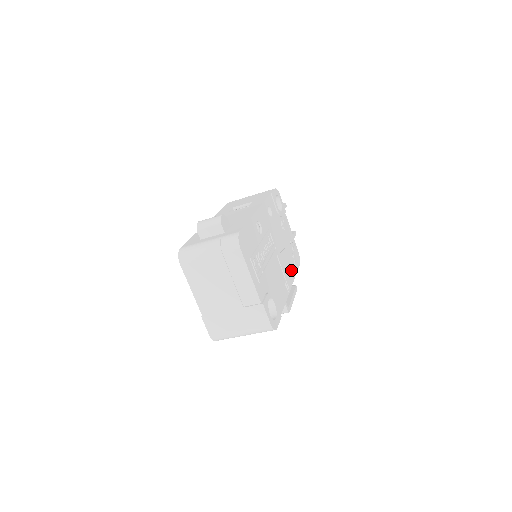
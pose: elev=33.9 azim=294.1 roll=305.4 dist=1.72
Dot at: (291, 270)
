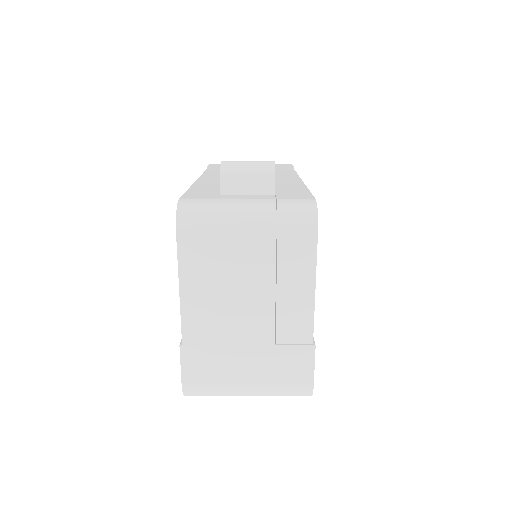
Dot at: occluded
